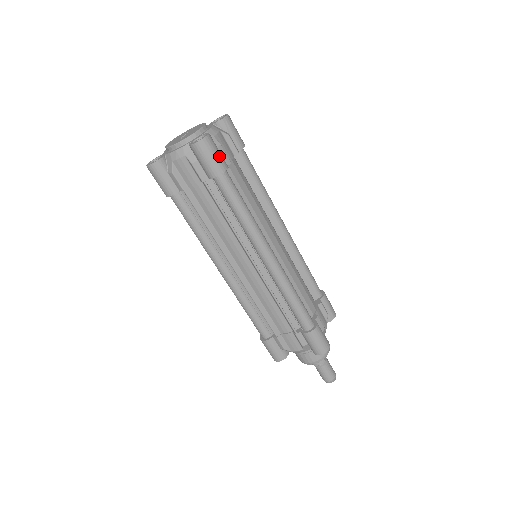
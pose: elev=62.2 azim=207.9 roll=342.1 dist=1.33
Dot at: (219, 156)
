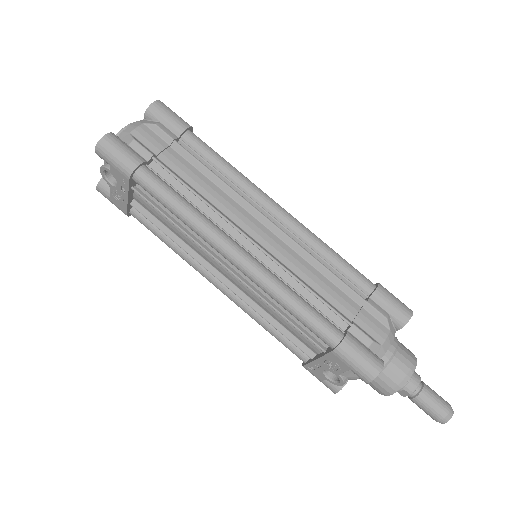
Dot at: occluded
